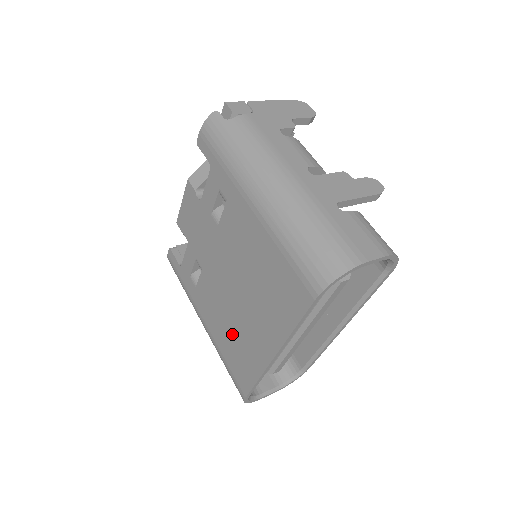
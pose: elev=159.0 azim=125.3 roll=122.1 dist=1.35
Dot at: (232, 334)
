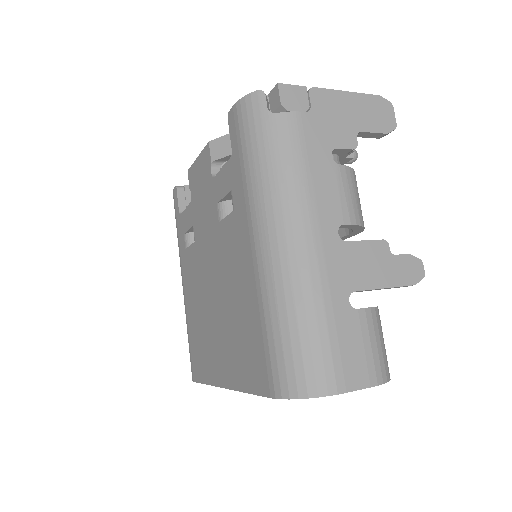
Dot at: (200, 325)
